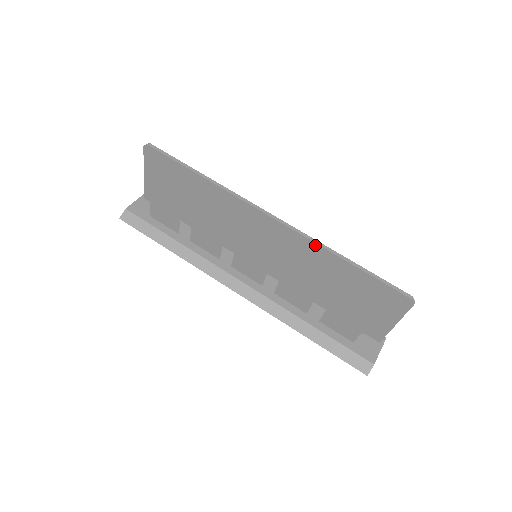
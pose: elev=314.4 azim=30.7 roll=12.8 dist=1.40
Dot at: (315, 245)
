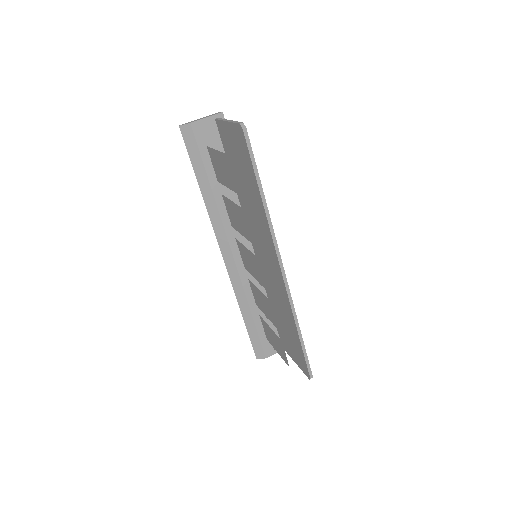
Dot at: (291, 310)
